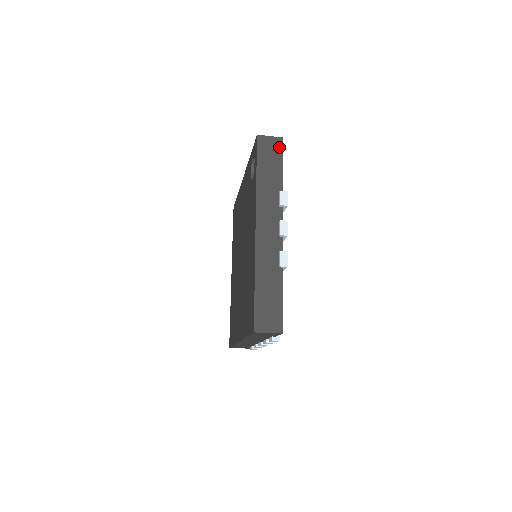
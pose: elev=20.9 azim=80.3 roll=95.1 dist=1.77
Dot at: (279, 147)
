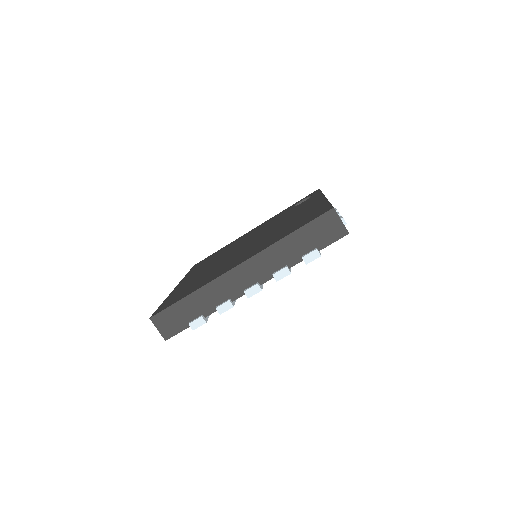
Dot at: occluded
